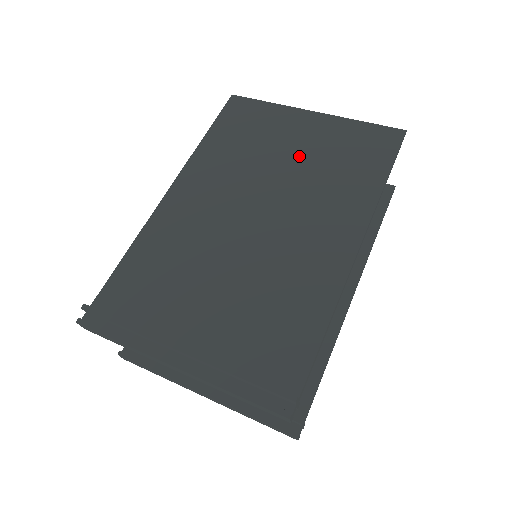
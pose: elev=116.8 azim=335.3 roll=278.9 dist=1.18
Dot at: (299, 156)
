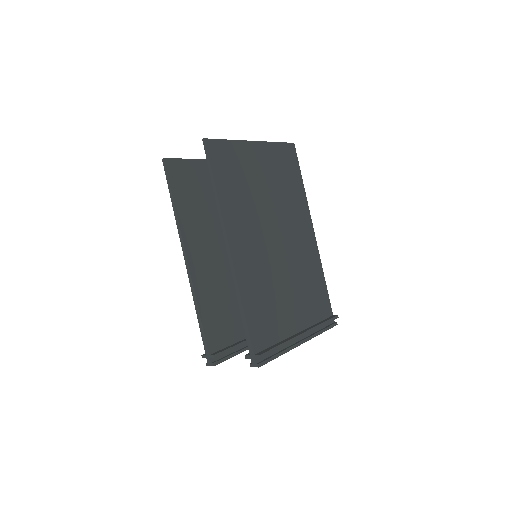
Dot at: (269, 185)
